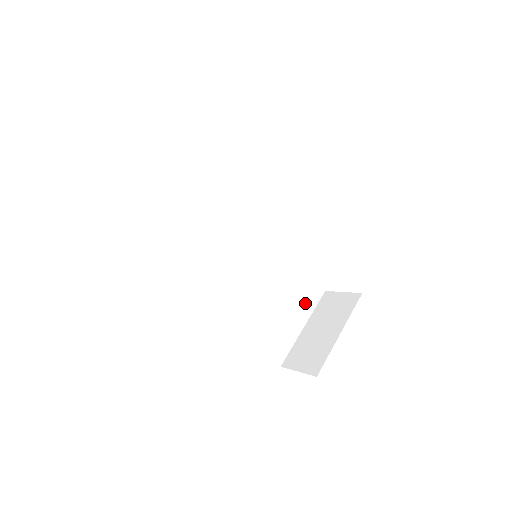
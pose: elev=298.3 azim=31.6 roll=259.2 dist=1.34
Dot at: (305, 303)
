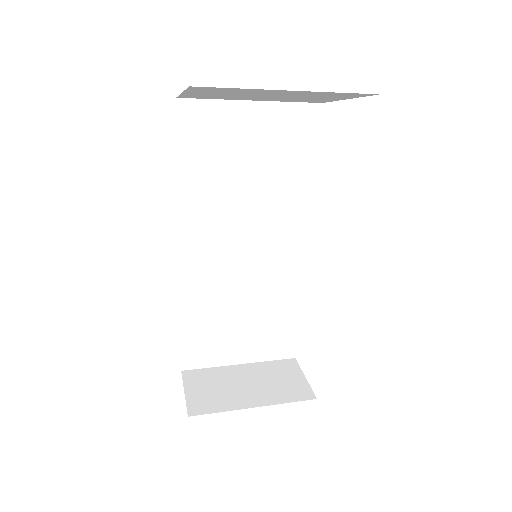
Dot at: (265, 347)
